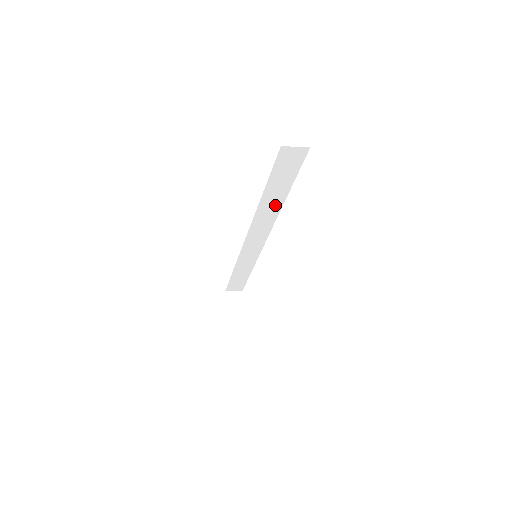
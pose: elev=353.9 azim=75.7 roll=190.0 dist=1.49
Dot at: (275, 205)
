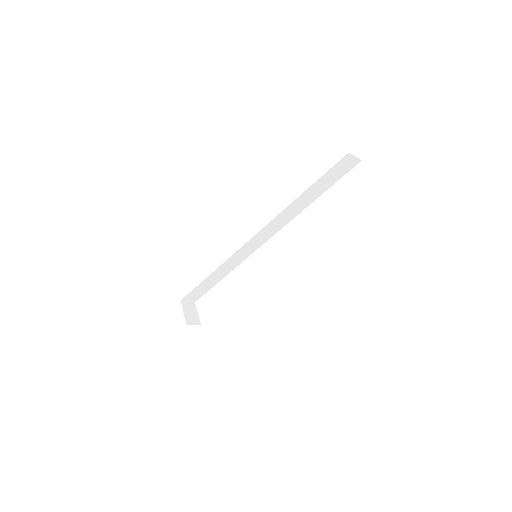
Dot at: (300, 208)
